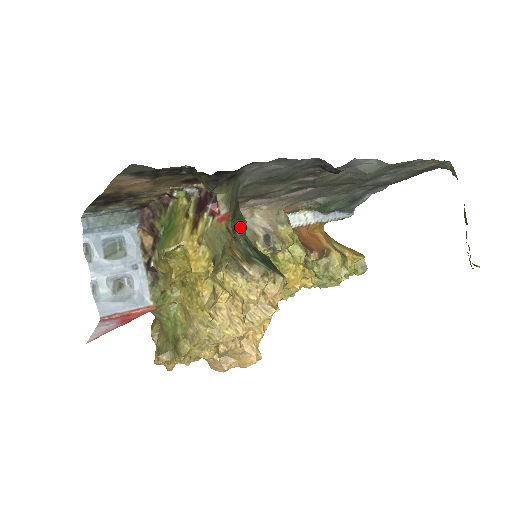
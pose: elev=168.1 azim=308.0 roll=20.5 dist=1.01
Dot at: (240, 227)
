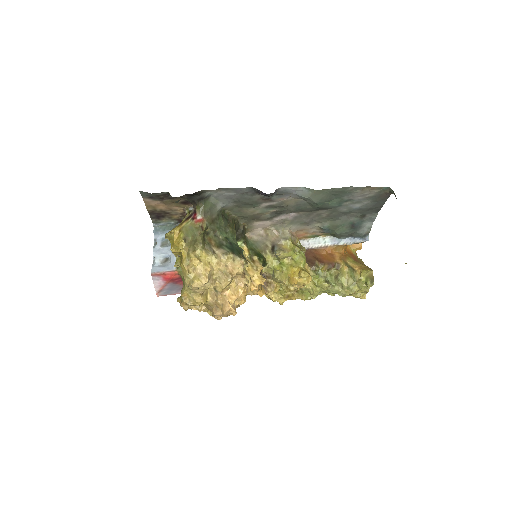
Dot at: (223, 231)
